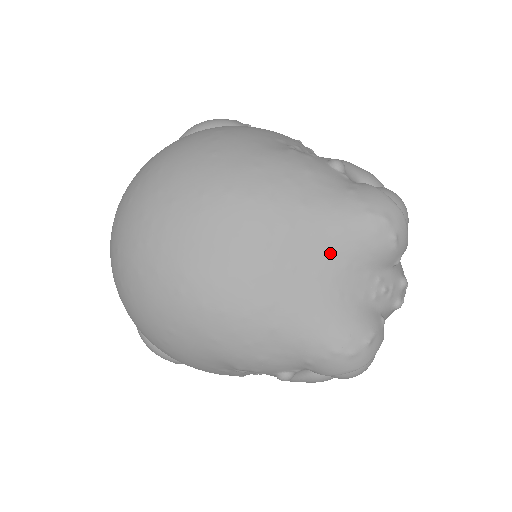
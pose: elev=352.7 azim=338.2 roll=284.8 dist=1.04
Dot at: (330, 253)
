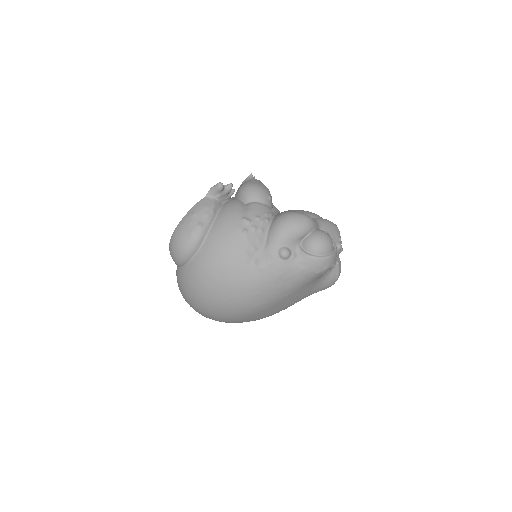
Dot at: (308, 286)
